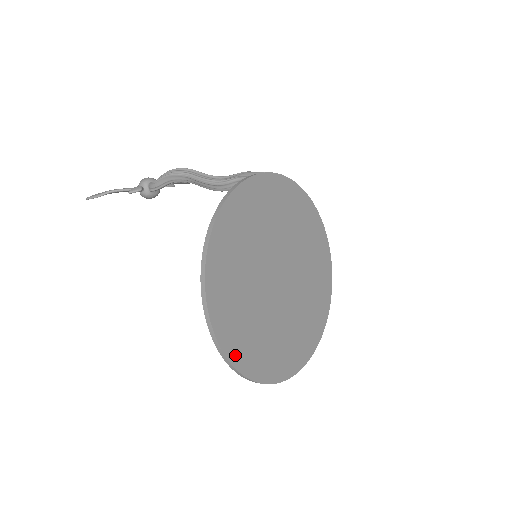
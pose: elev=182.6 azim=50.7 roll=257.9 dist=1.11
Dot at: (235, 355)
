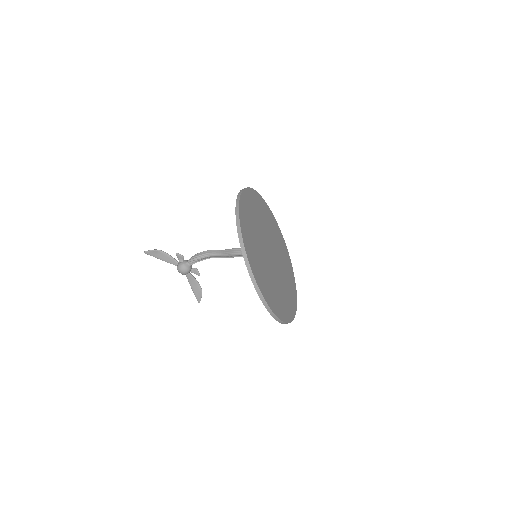
Dot at: (242, 219)
